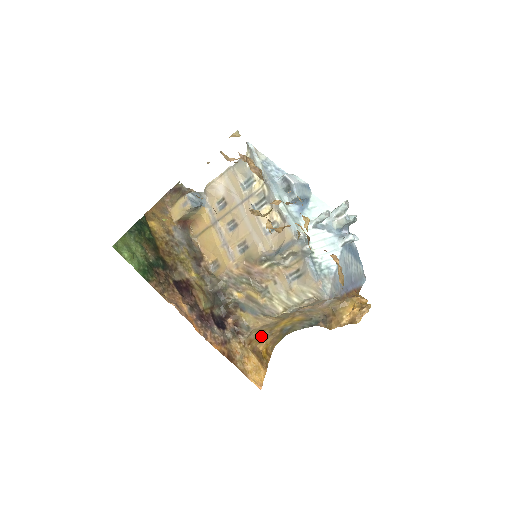
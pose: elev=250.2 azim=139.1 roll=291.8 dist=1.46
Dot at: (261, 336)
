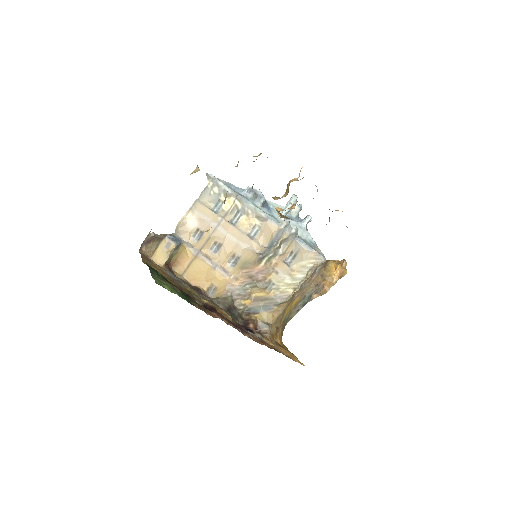
Dot at: (276, 330)
